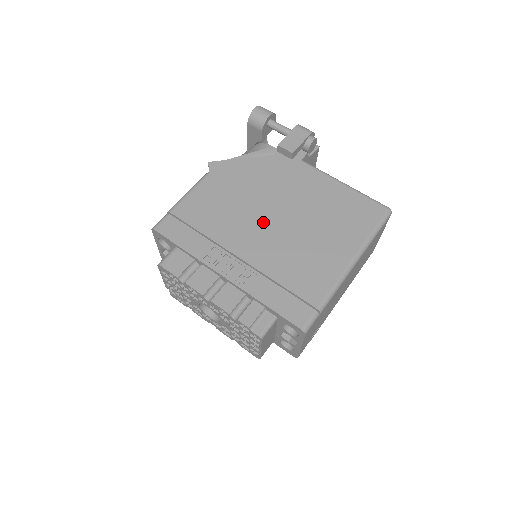
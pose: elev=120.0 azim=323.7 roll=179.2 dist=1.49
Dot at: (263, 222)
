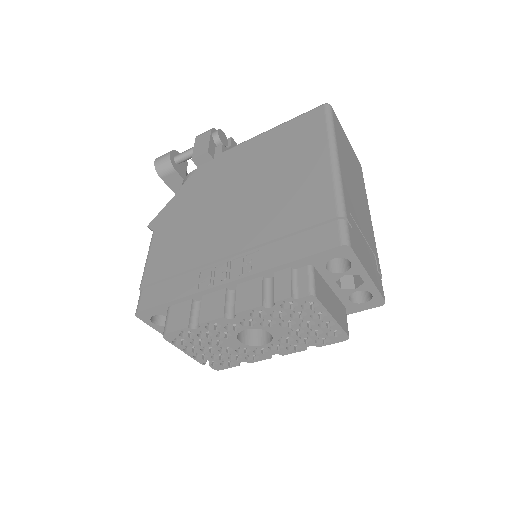
Dot at: (227, 214)
